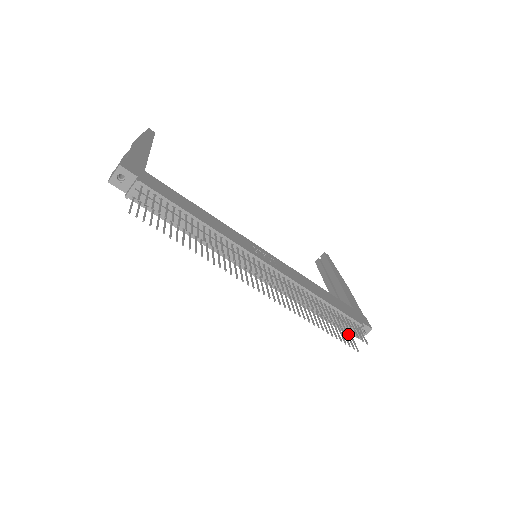
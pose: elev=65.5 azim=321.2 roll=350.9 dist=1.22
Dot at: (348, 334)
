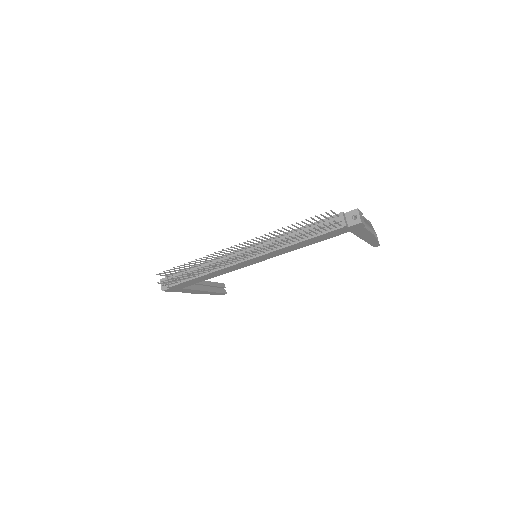
Dot at: (342, 227)
